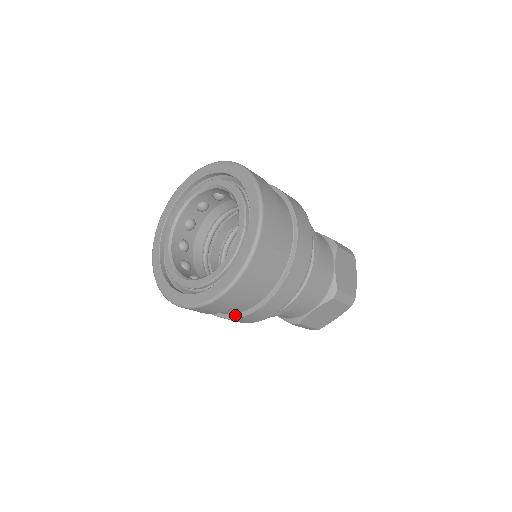
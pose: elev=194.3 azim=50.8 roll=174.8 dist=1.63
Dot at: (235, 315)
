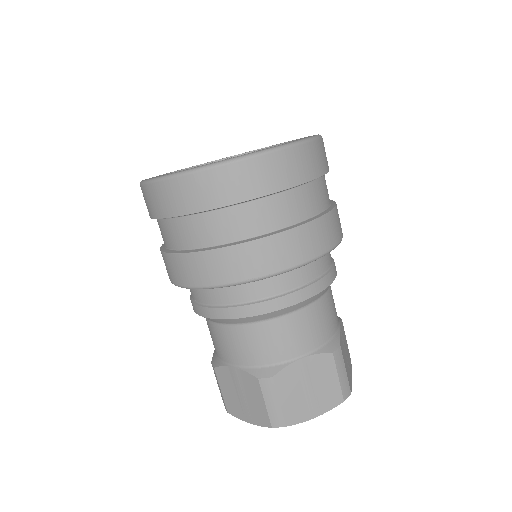
Dot at: (228, 244)
